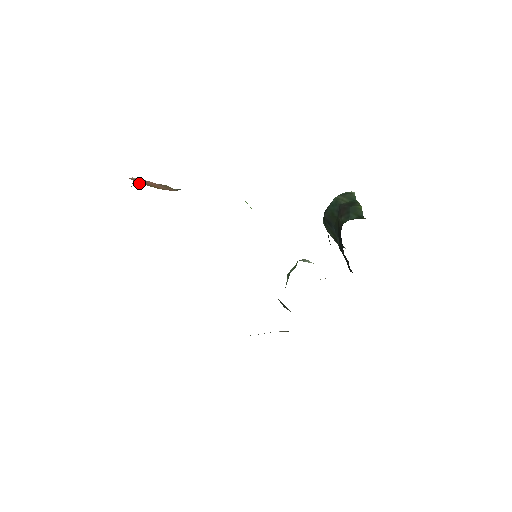
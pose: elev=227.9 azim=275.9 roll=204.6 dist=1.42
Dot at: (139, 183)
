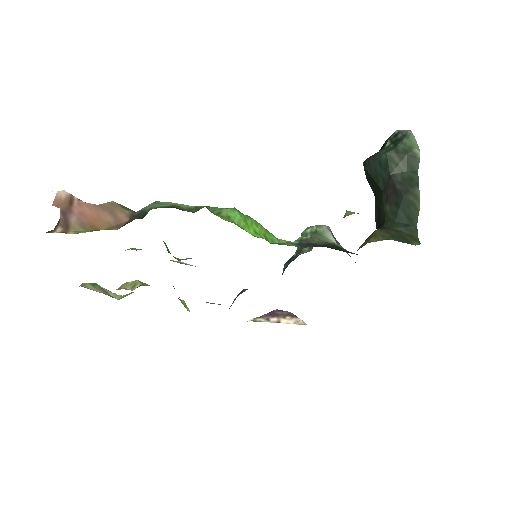
Dot at: (69, 228)
